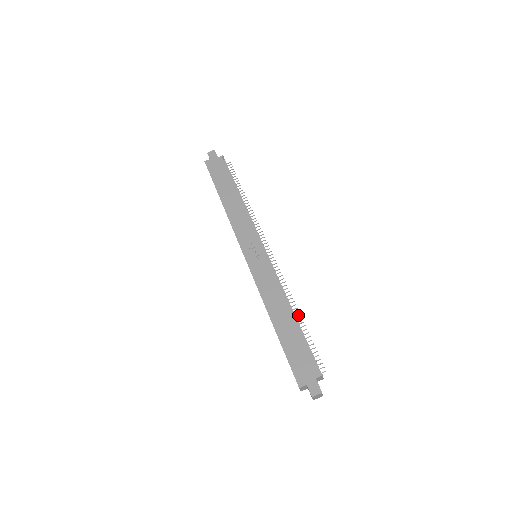
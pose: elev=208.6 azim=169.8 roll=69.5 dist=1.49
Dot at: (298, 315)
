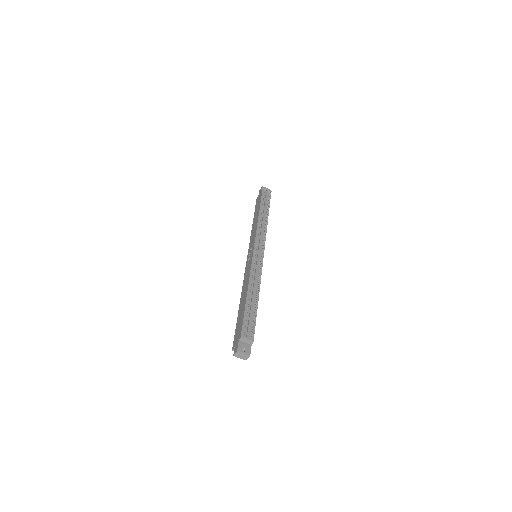
Dot at: (258, 293)
